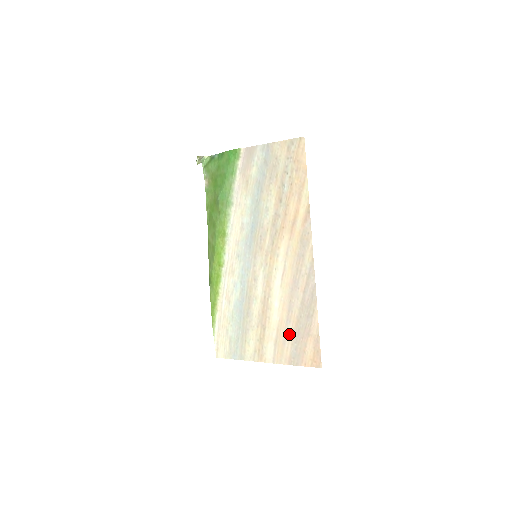
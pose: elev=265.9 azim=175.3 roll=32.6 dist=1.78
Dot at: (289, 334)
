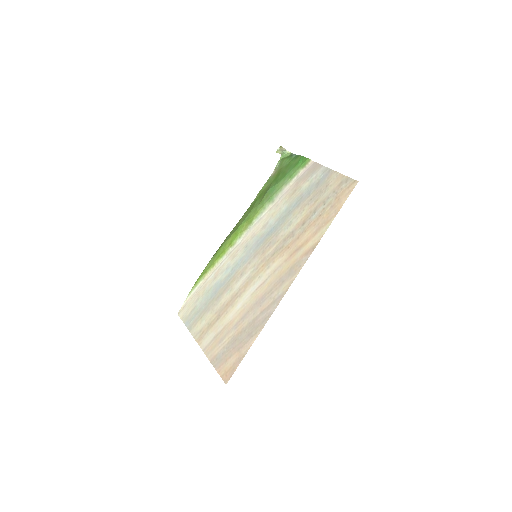
Dot at: (228, 337)
